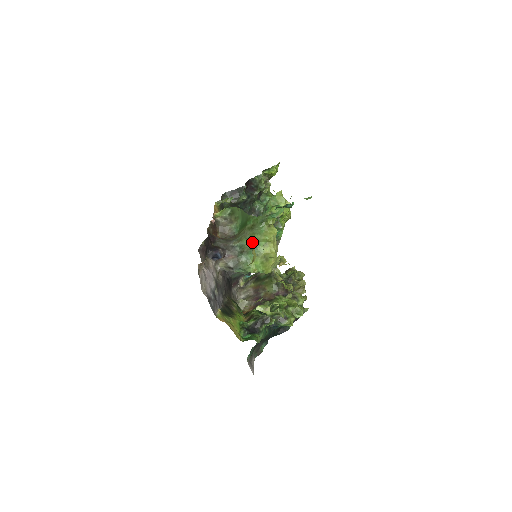
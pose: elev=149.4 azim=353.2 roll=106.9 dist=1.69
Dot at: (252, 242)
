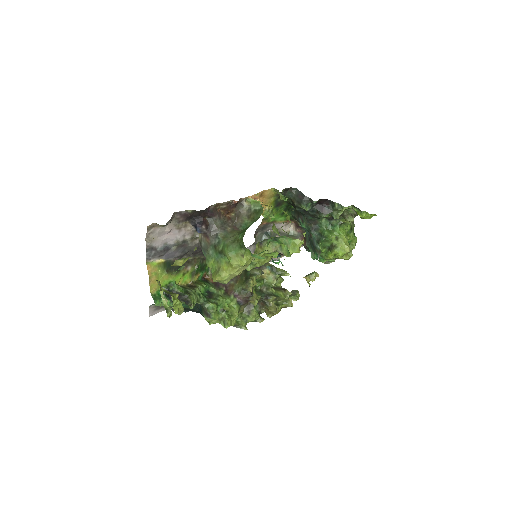
Dot at: (223, 250)
